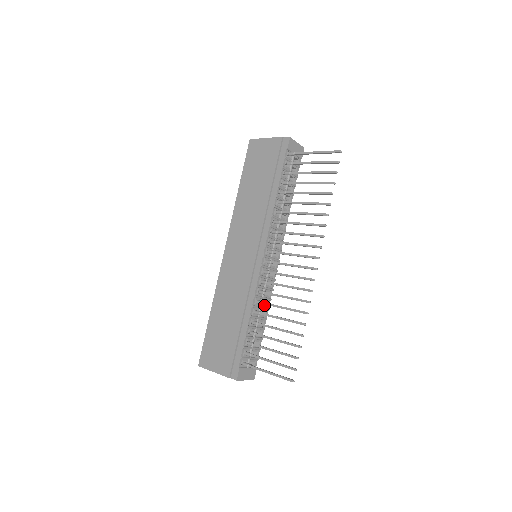
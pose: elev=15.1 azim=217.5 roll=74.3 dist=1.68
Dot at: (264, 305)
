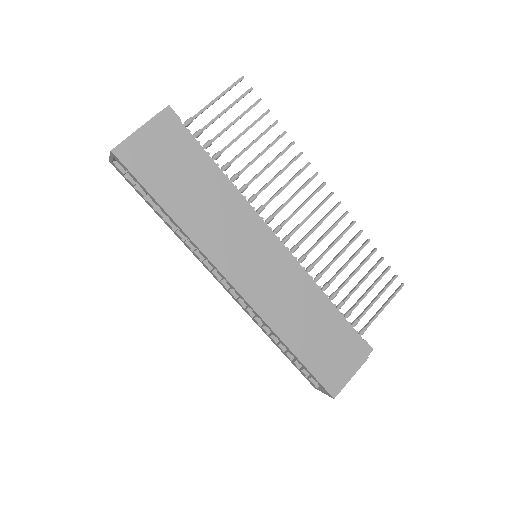
Dot at: occluded
